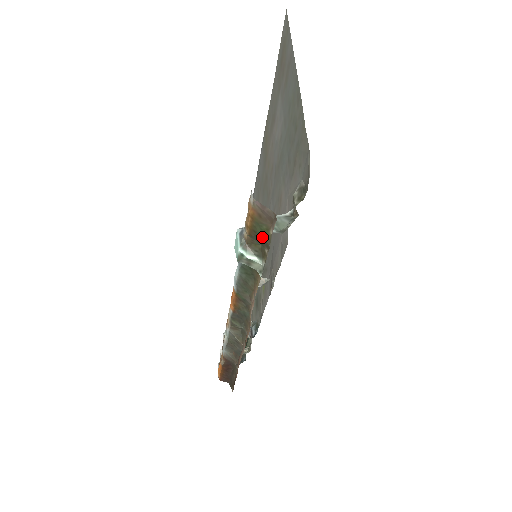
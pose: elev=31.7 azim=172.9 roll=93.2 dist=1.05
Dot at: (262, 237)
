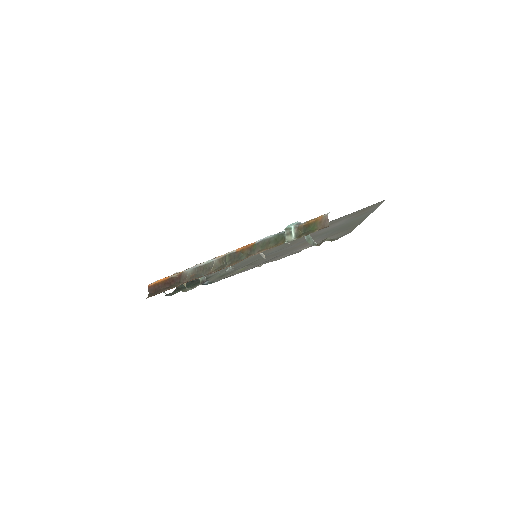
Dot at: (309, 230)
